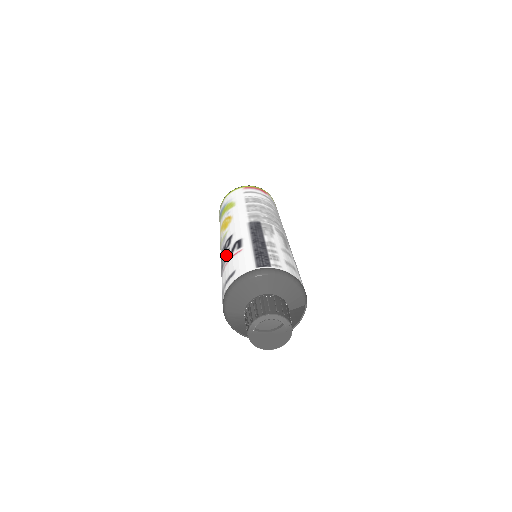
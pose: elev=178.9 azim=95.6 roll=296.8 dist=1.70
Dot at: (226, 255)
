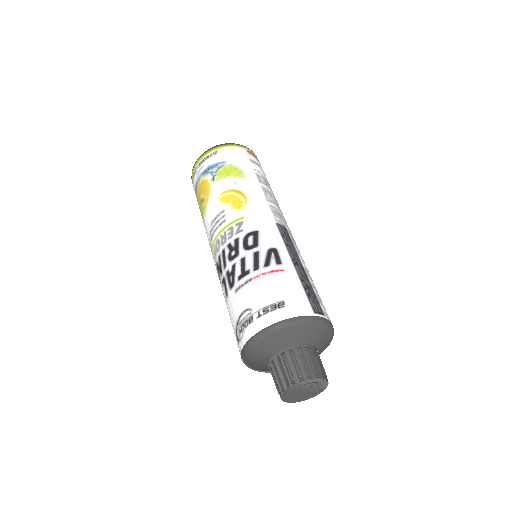
Dot at: (255, 260)
